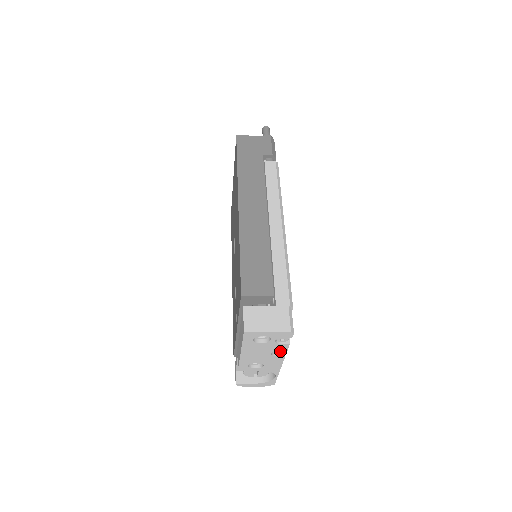
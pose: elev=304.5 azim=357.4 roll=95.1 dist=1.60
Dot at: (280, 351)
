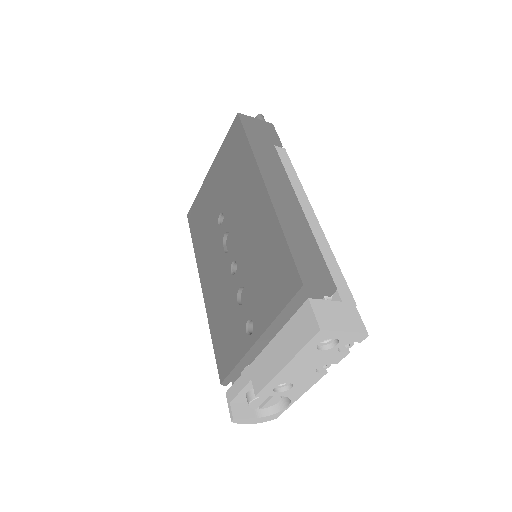
Dot at: (327, 365)
